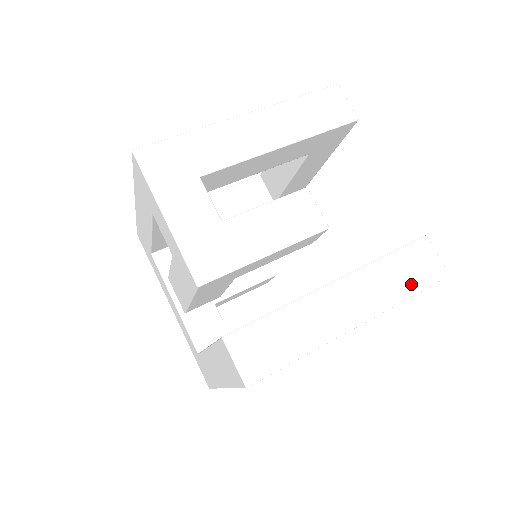
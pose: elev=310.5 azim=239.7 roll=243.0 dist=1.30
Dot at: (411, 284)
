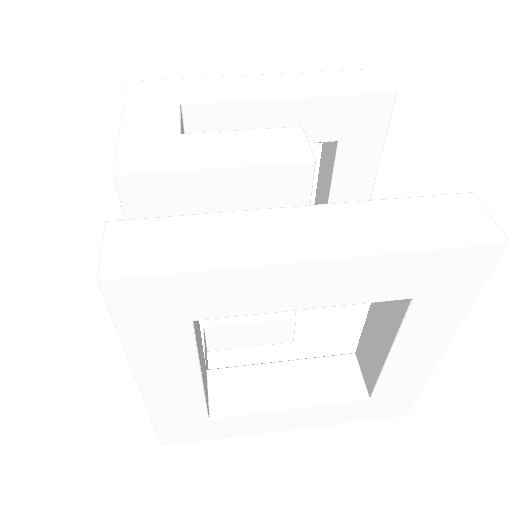
Dot at: (429, 235)
